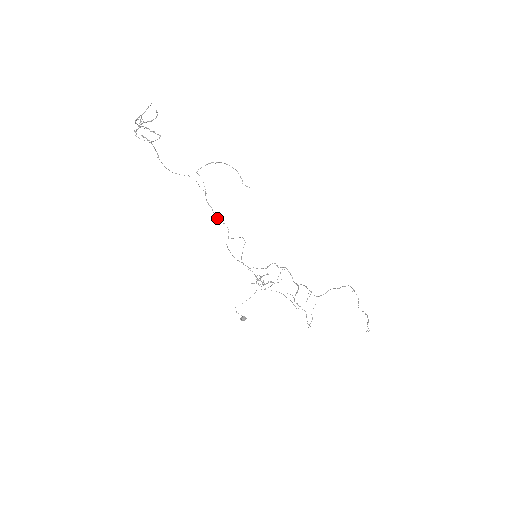
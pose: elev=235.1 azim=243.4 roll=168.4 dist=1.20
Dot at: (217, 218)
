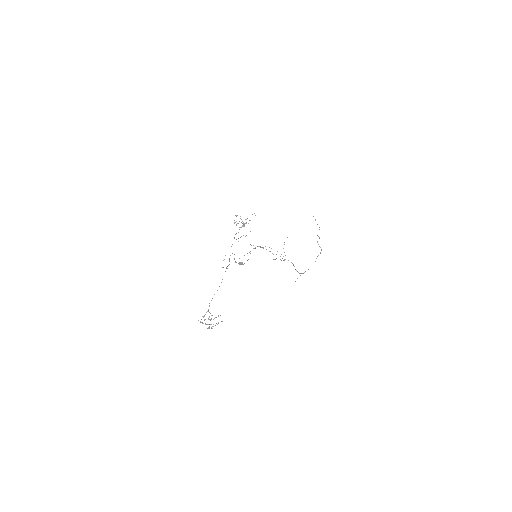
Dot at: occluded
